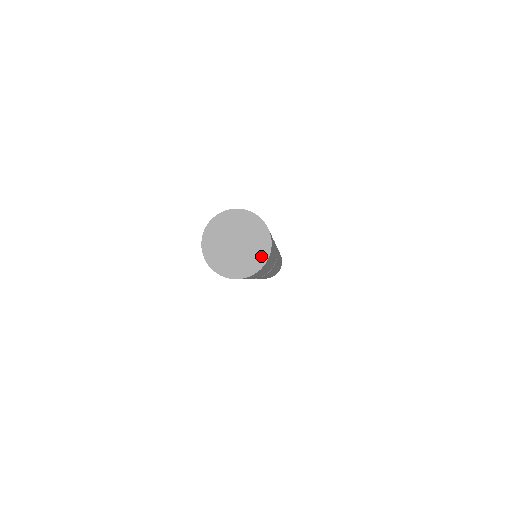
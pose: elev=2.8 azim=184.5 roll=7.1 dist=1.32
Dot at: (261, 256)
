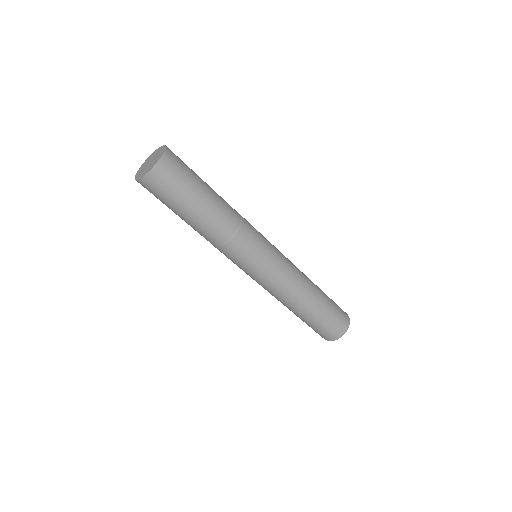
Dot at: (148, 171)
